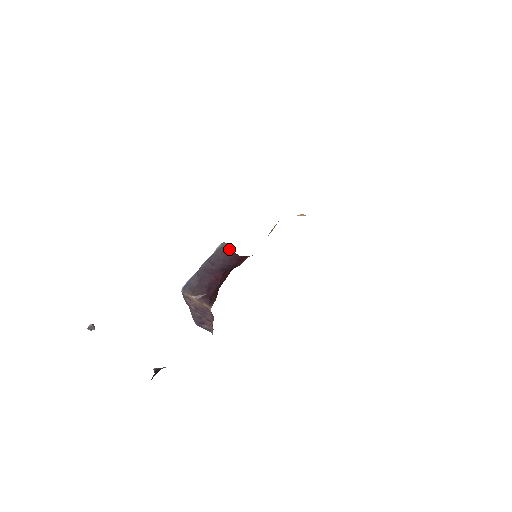
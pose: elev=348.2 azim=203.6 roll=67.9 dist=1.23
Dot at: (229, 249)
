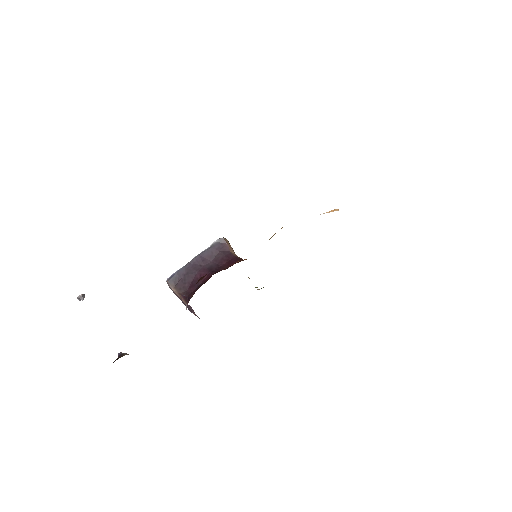
Dot at: (225, 246)
